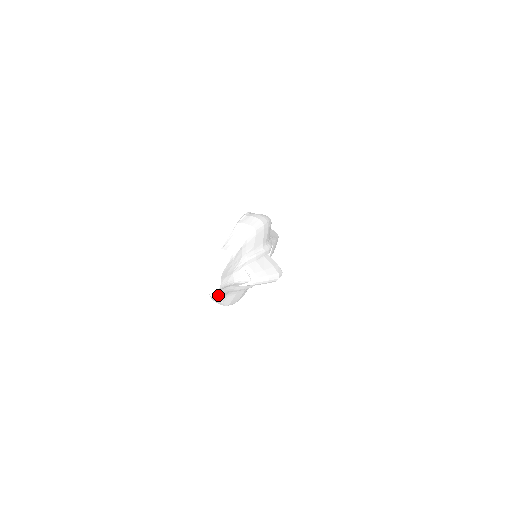
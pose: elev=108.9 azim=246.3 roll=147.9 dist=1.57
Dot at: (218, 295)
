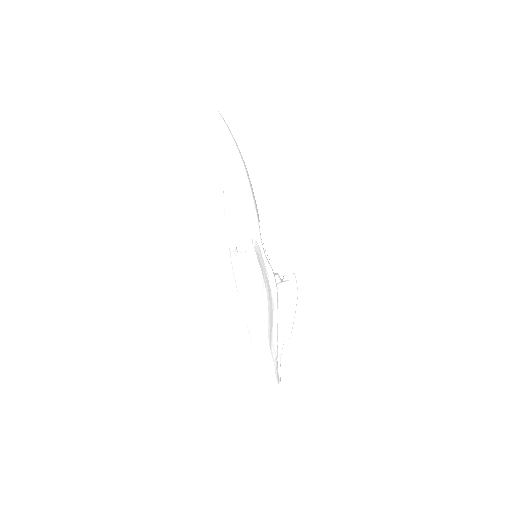
Dot at: occluded
